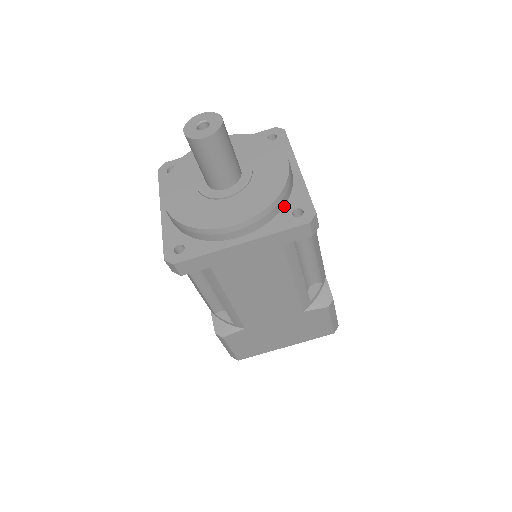
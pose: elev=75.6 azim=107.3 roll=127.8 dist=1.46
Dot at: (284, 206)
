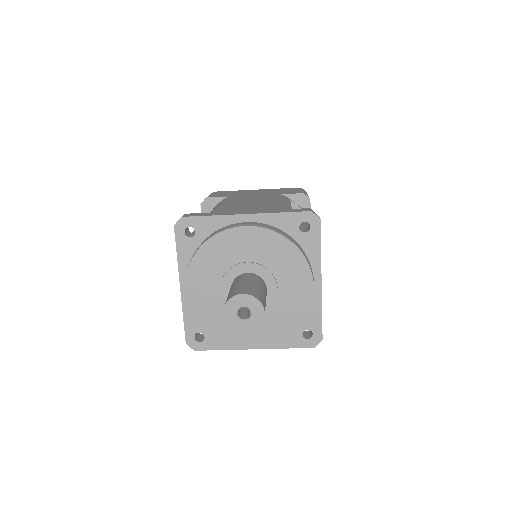
Dot at: occluded
